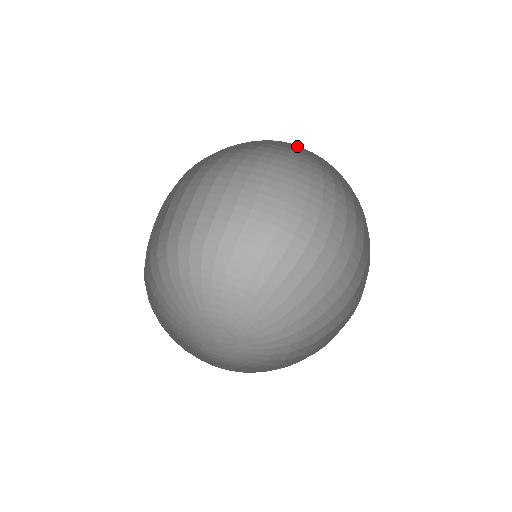
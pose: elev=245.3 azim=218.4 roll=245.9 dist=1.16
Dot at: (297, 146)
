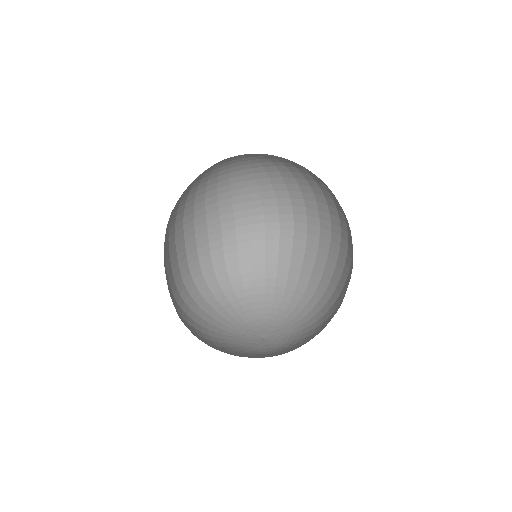
Dot at: (240, 155)
